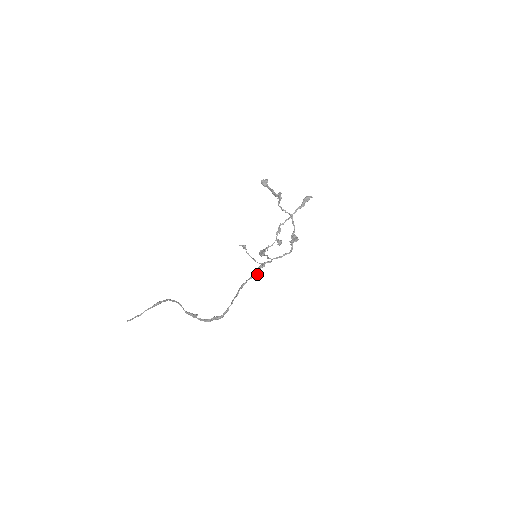
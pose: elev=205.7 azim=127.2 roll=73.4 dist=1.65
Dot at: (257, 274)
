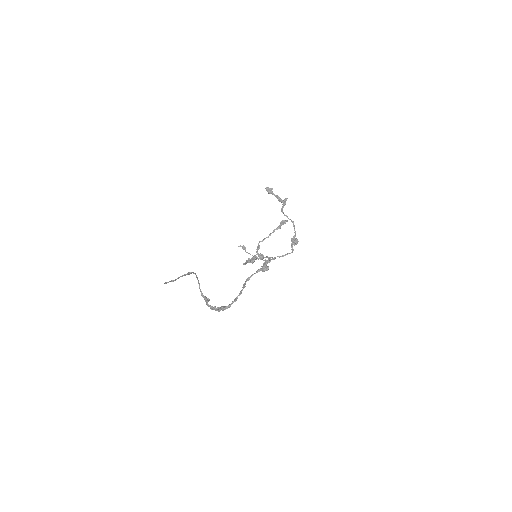
Dot at: (266, 267)
